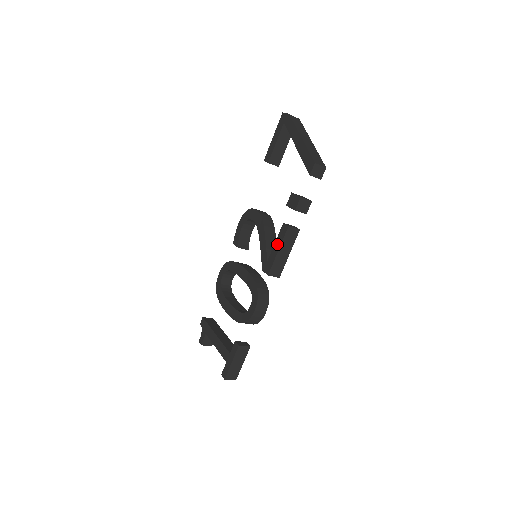
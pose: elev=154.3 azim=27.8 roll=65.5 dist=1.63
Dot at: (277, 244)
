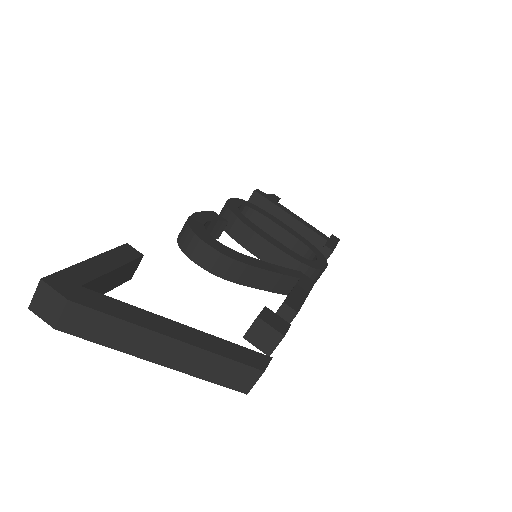
Dot at: occluded
